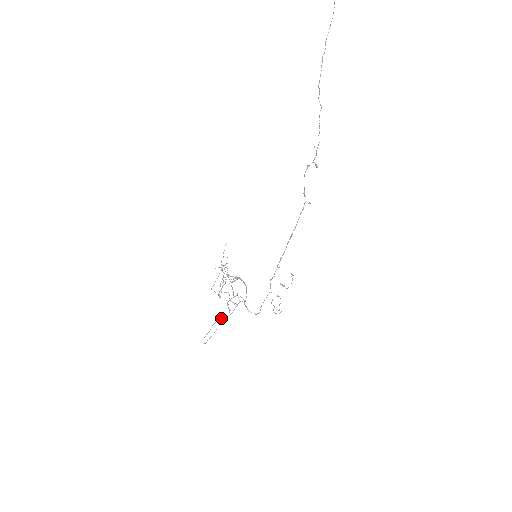
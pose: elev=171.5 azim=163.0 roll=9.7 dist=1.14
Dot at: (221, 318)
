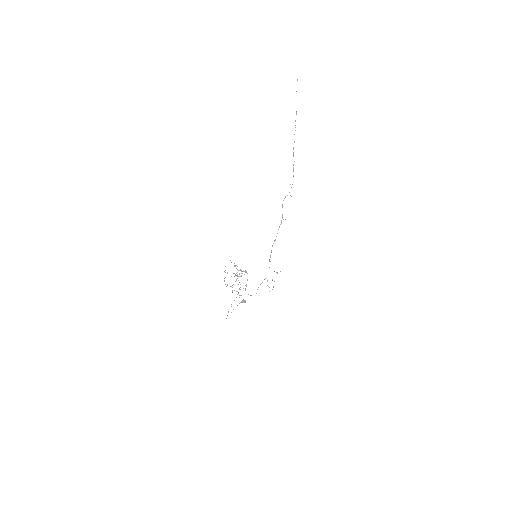
Dot at: (244, 300)
